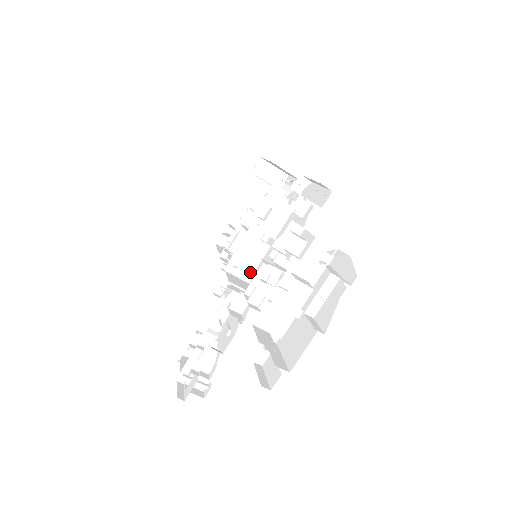
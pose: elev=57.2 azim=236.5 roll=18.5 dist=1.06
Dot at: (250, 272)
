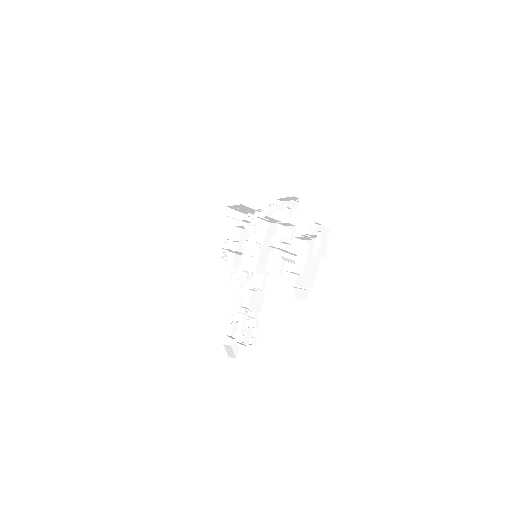
Dot at: (254, 267)
